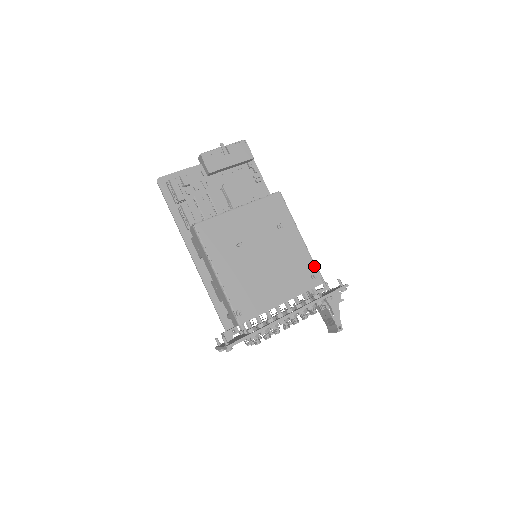
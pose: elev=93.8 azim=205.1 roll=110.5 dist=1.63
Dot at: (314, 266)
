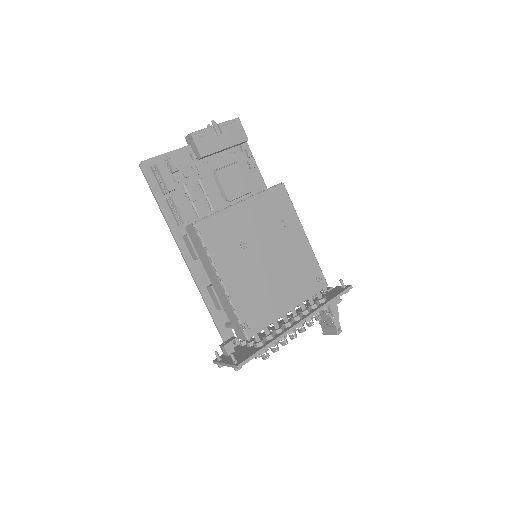
Dot at: (319, 267)
